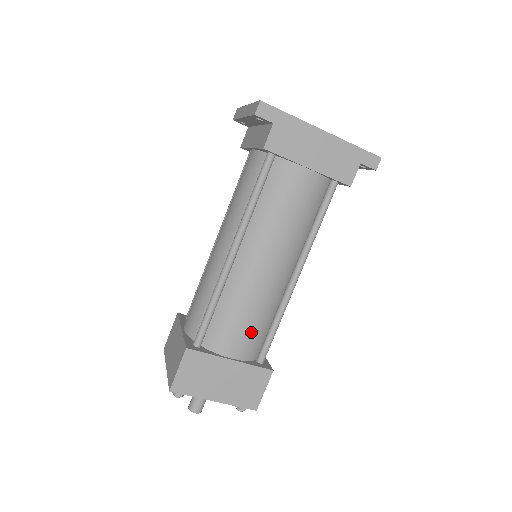
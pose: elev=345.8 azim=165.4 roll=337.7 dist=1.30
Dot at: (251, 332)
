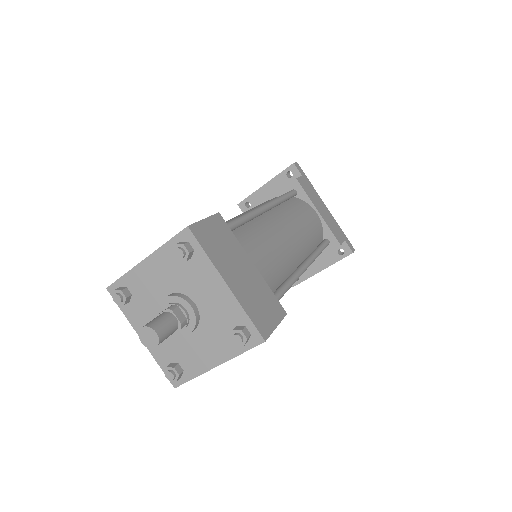
Dot at: (271, 264)
